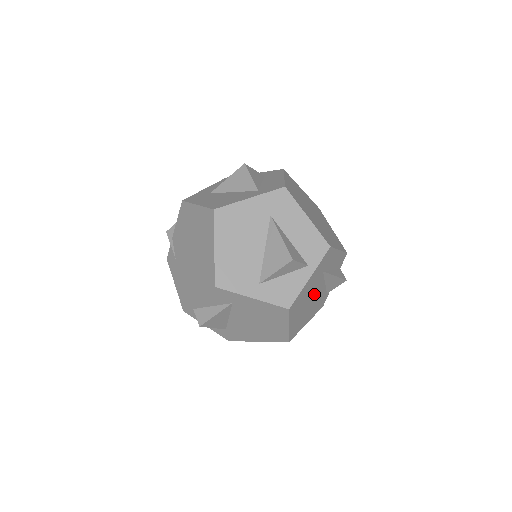
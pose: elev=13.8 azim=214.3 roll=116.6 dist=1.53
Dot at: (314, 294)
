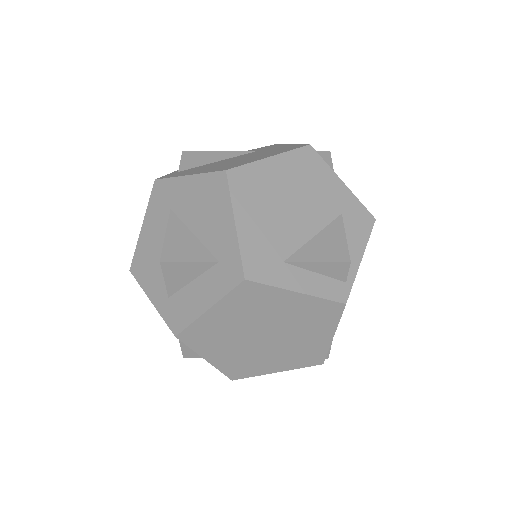
Dot at: occluded
